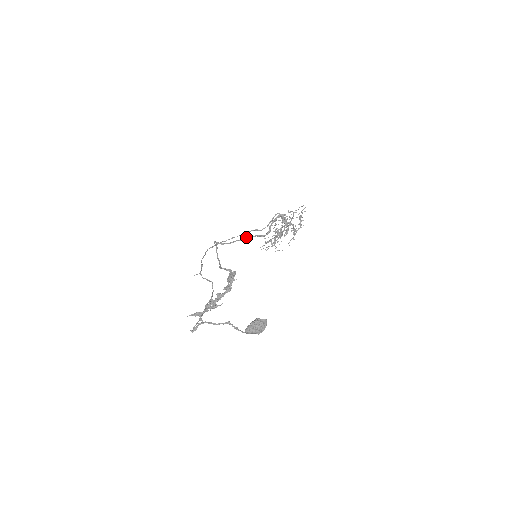
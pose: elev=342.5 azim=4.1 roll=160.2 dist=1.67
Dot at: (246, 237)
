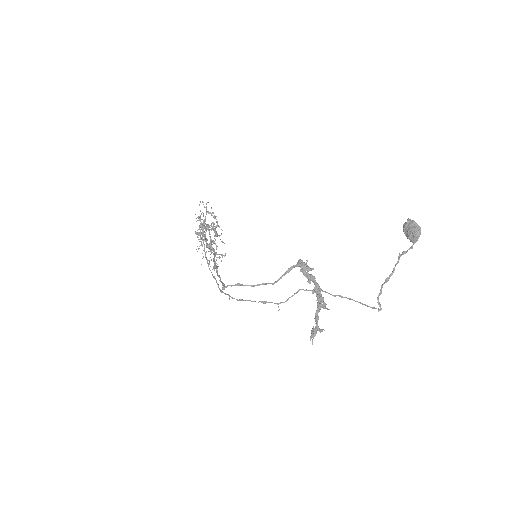
Dot at: (215, 266)
